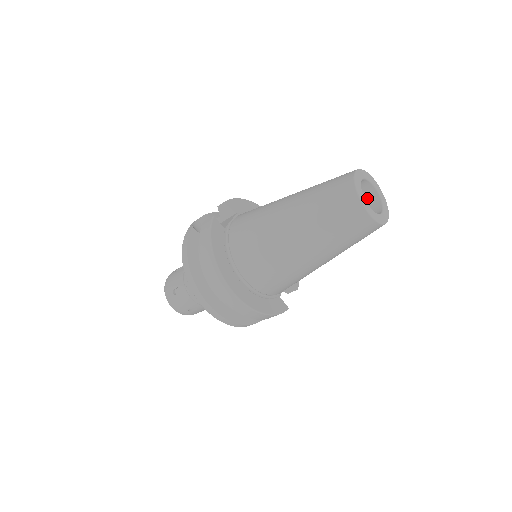
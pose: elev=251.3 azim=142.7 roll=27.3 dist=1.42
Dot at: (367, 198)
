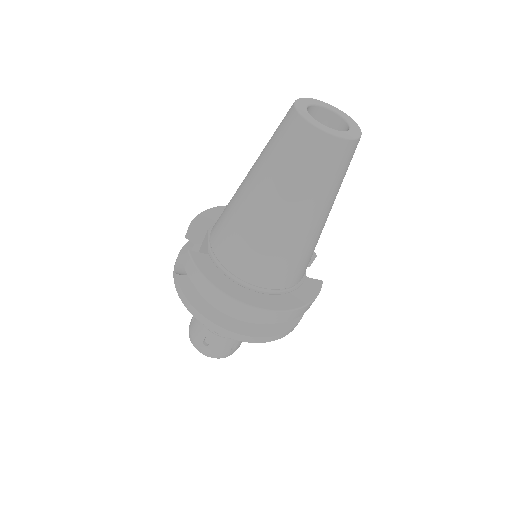
Dot at: (323, 123)
